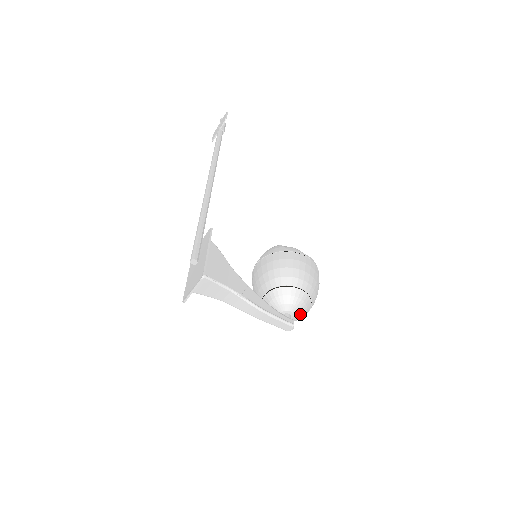
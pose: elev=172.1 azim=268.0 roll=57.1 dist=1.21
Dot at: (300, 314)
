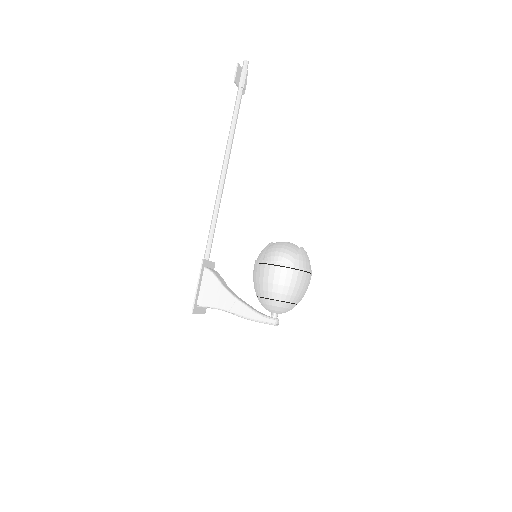
Dot at: (284, 312)
